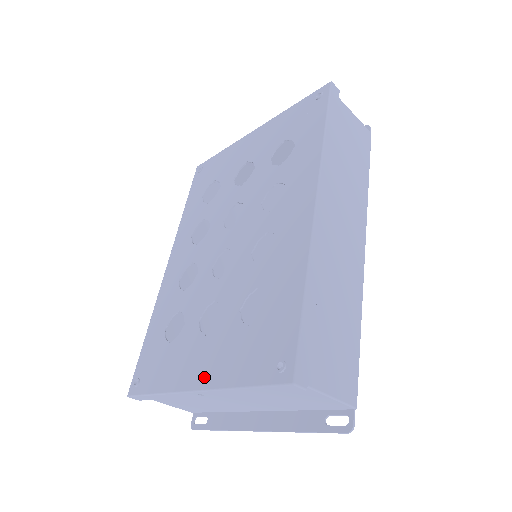
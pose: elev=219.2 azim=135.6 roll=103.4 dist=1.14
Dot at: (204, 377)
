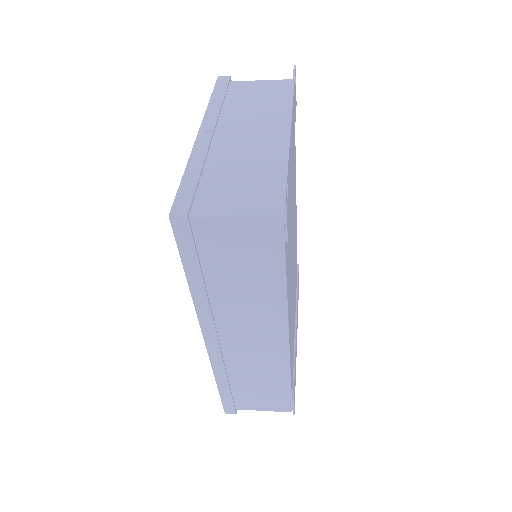
Dot at: occluded
